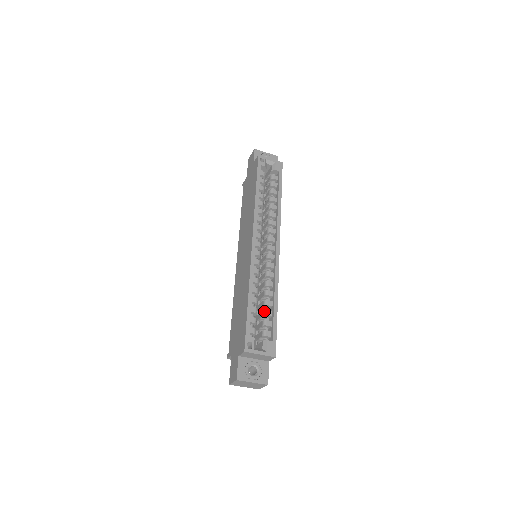
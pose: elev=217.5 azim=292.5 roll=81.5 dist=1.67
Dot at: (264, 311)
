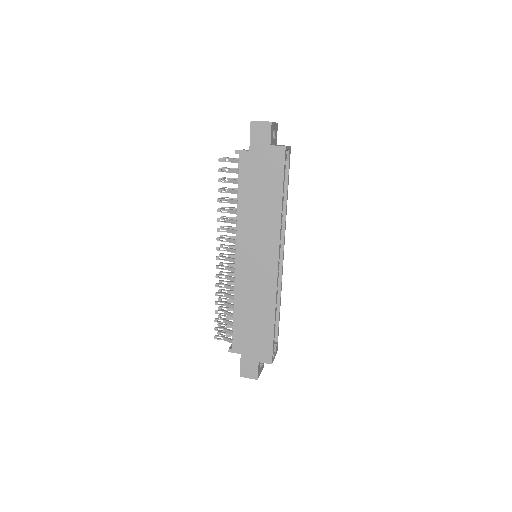
Dot at: occluded
